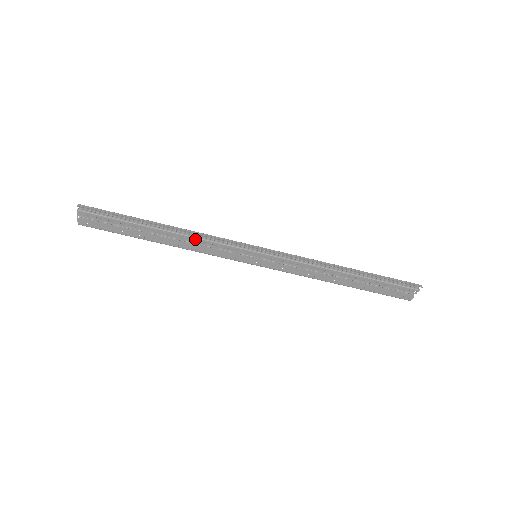
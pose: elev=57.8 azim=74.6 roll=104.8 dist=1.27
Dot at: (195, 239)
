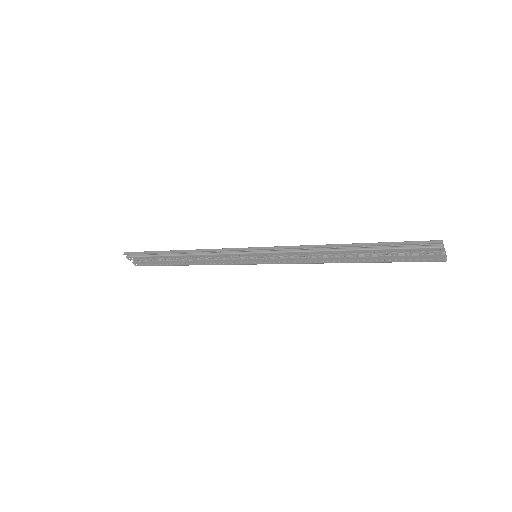
Dot at: occluded
